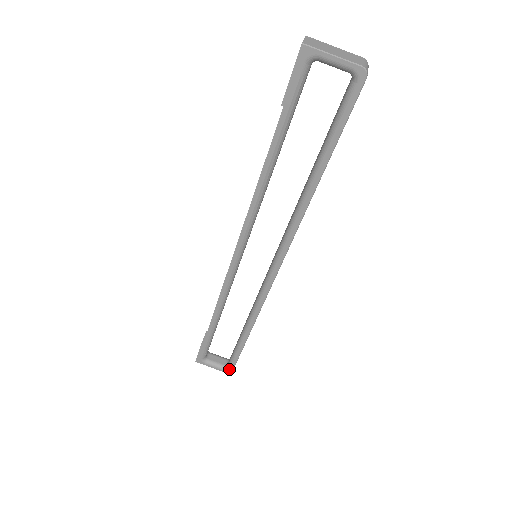
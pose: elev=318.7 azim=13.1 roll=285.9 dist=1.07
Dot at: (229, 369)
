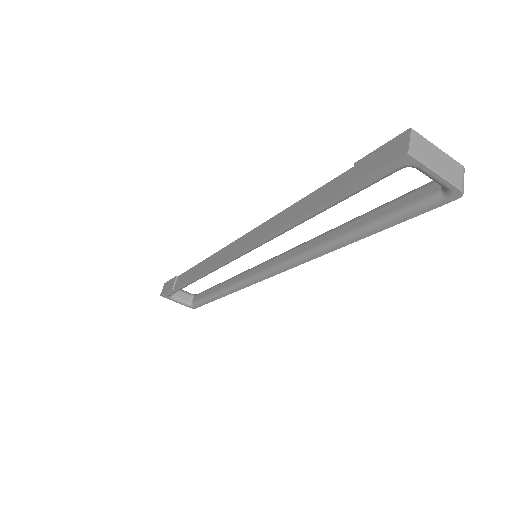
Dot at: (193, 306)
